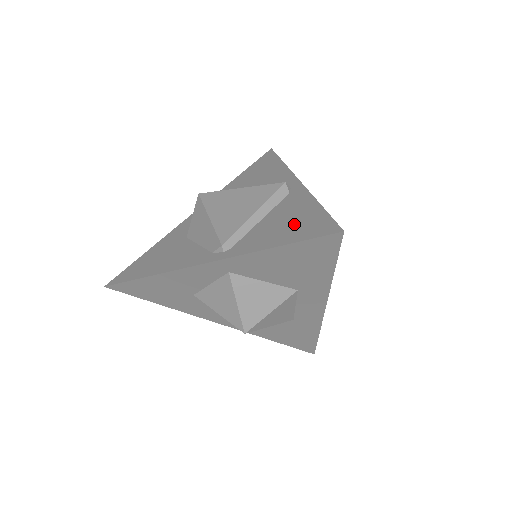
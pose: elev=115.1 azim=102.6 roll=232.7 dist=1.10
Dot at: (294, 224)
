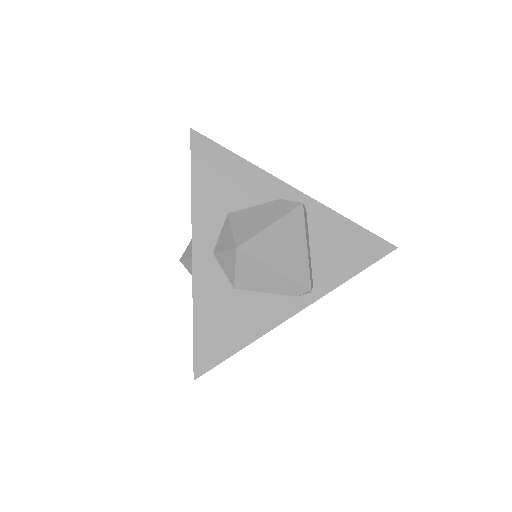
Dot at: (351, 248)
